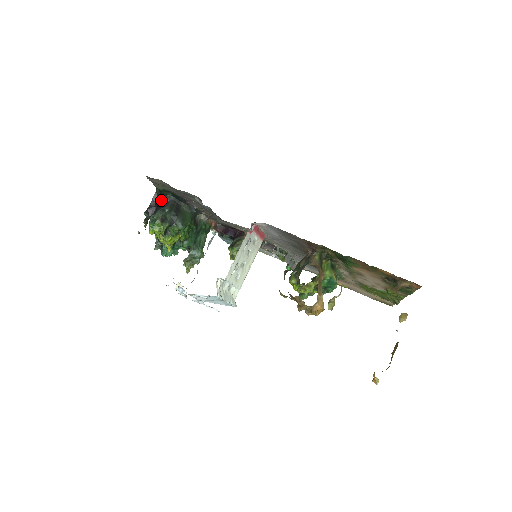
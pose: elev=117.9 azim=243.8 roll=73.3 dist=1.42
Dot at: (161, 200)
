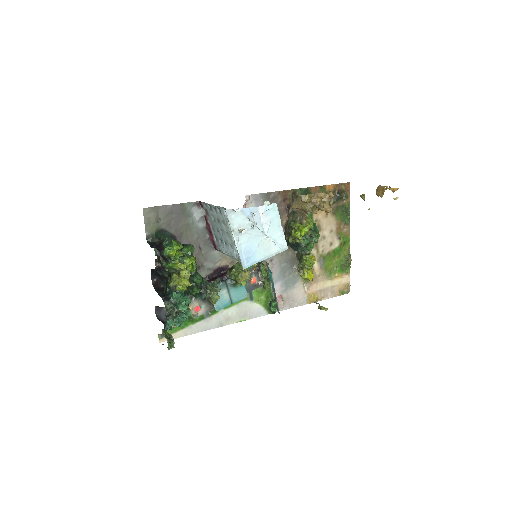
Dot at: (158, 243)
